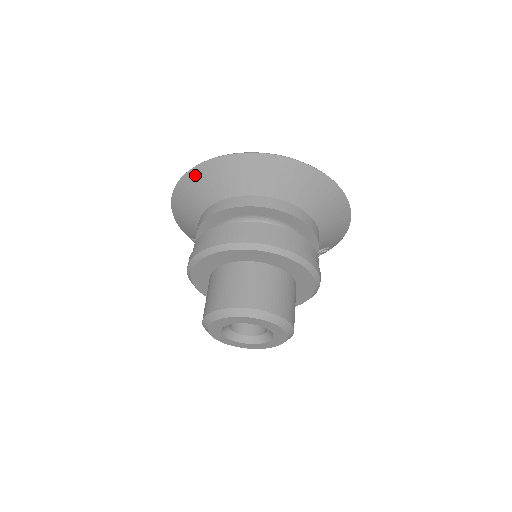
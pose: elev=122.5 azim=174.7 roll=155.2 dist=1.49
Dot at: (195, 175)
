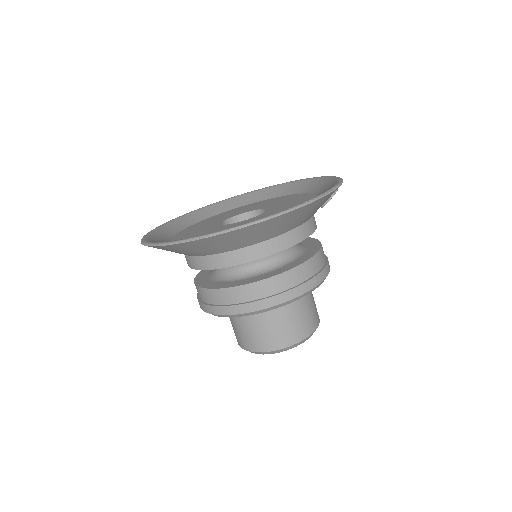
Dot at: occluded
